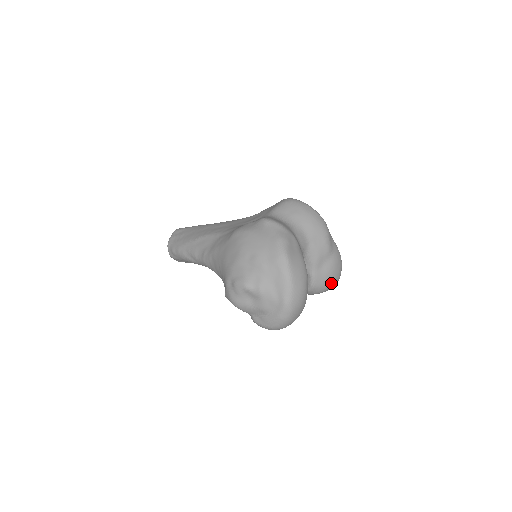
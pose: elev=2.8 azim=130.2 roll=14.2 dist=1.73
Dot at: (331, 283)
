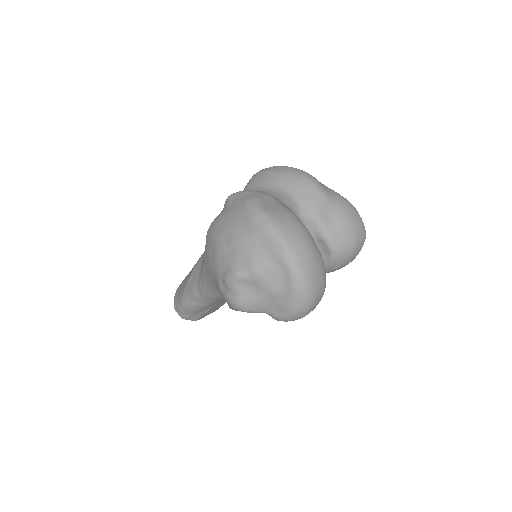
Dot at: (355, 237)
